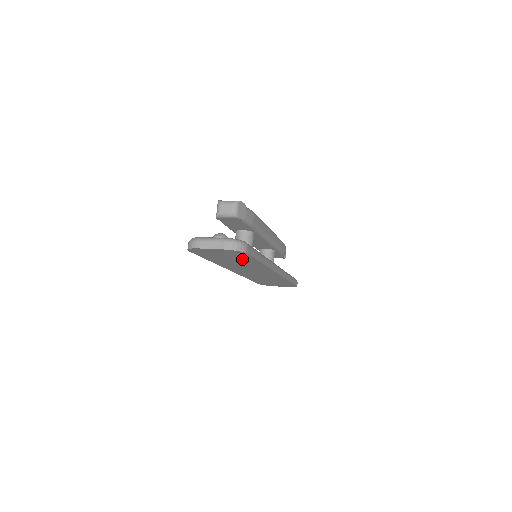
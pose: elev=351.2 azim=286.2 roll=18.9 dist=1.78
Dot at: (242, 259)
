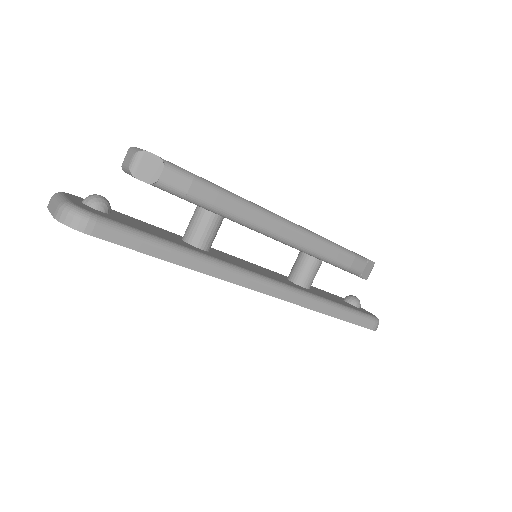
Dot at: occluded
